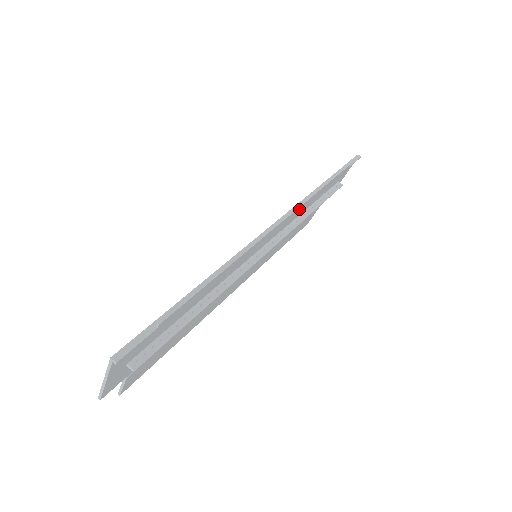
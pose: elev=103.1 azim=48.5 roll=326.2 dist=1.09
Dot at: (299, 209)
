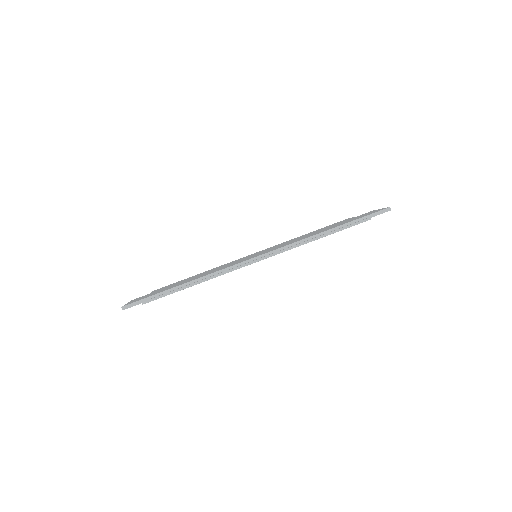
Dot at: occluded
